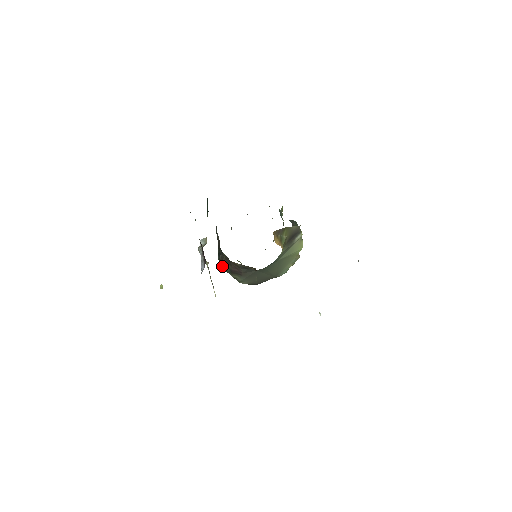
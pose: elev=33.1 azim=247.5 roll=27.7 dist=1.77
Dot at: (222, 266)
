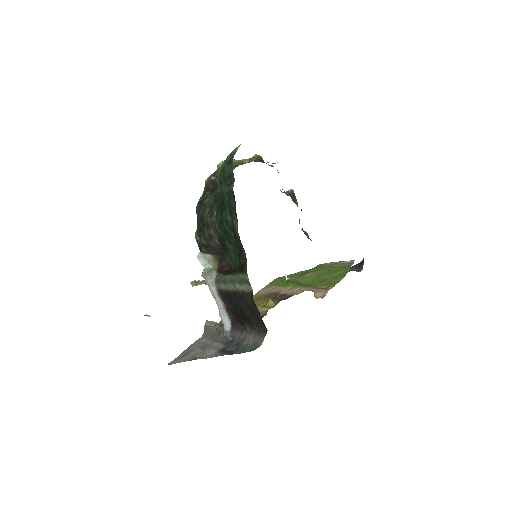
Dot at: occluded
